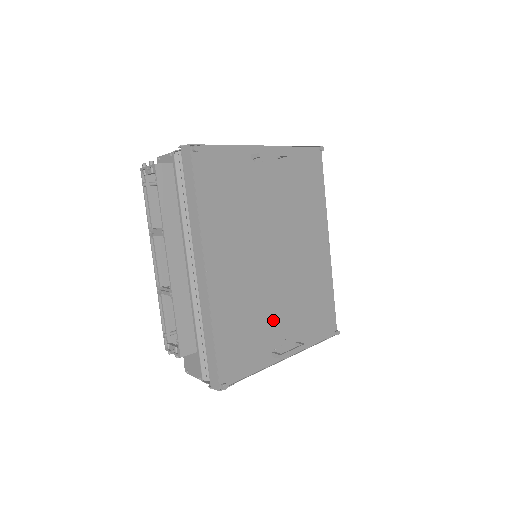
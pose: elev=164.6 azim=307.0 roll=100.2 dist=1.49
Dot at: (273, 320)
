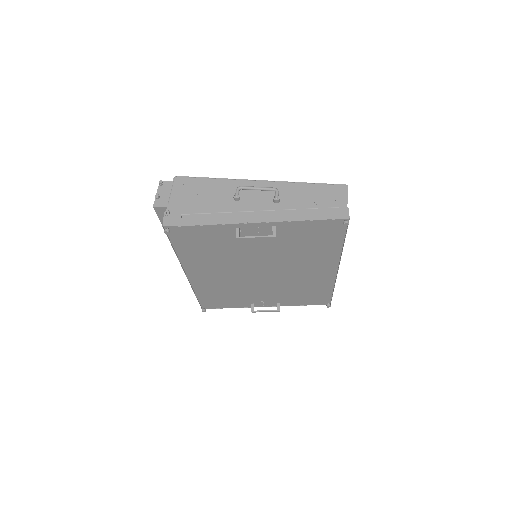
Dot at: (254, 294)
